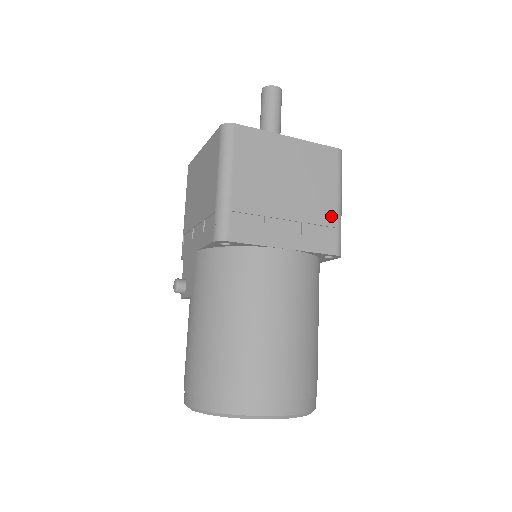
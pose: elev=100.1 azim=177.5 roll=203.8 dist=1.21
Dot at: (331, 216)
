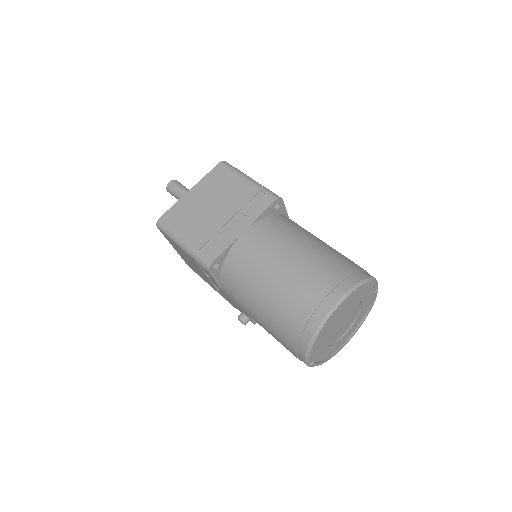
Dot at: (251, 190)
